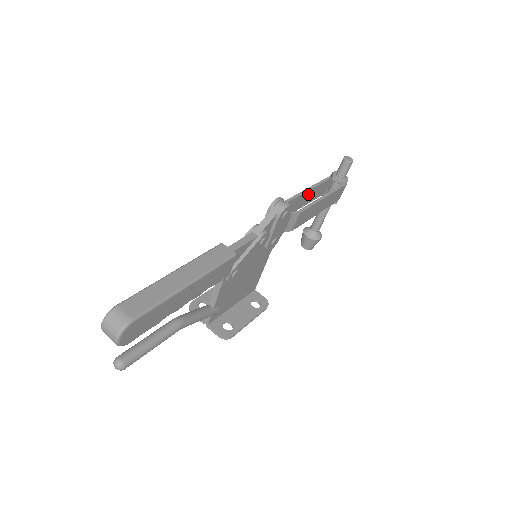
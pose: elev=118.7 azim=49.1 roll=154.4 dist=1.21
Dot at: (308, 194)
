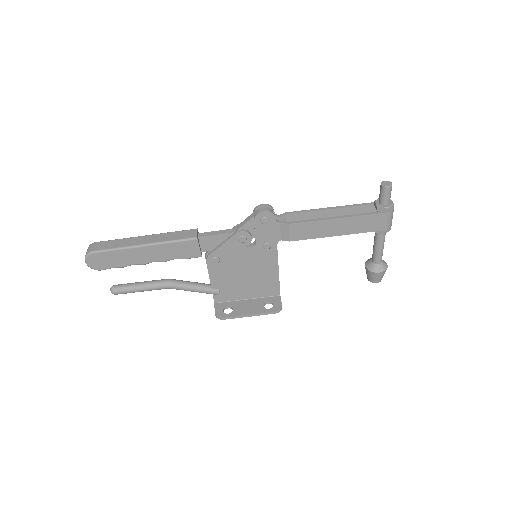
Dot at: (332, 213)
